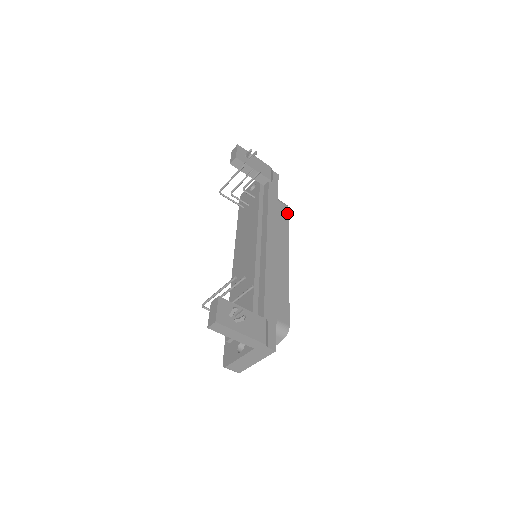
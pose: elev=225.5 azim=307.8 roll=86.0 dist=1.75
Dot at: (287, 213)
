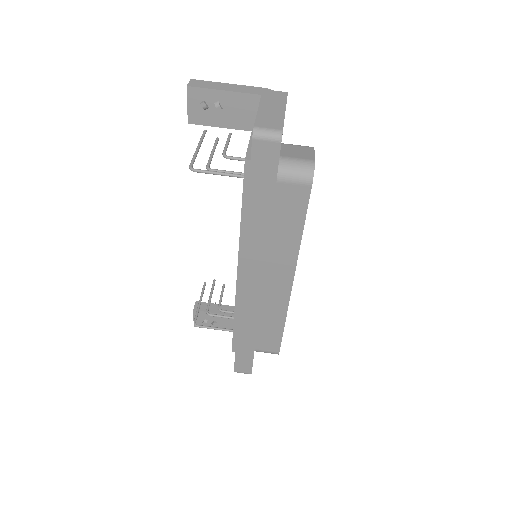
Dot at: occluded
